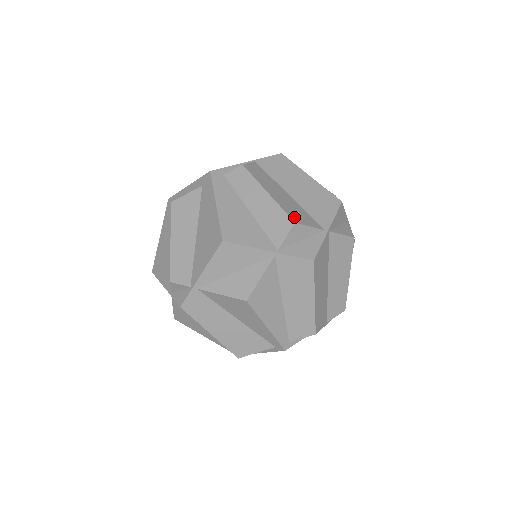
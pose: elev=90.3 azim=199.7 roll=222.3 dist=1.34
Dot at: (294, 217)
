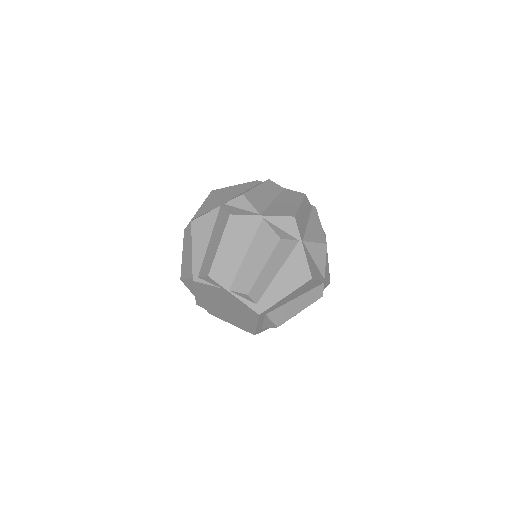
Dot at: (249, 195)
